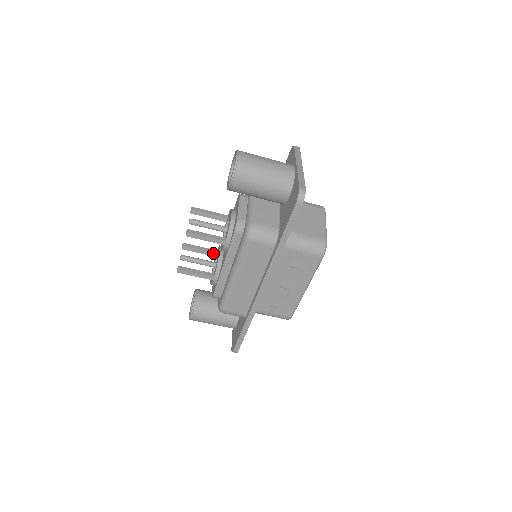
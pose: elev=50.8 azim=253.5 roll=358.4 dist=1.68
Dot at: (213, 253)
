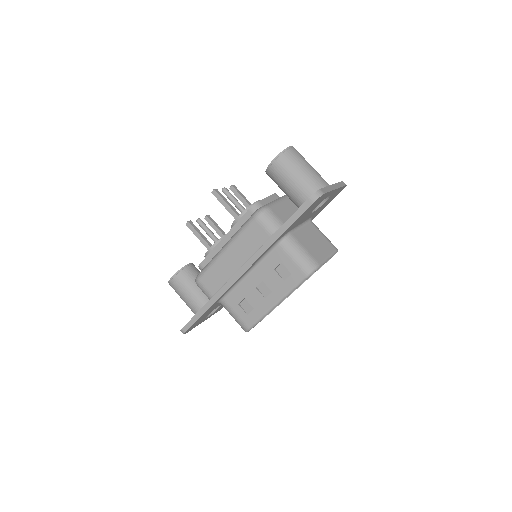
Dot at: occluded
